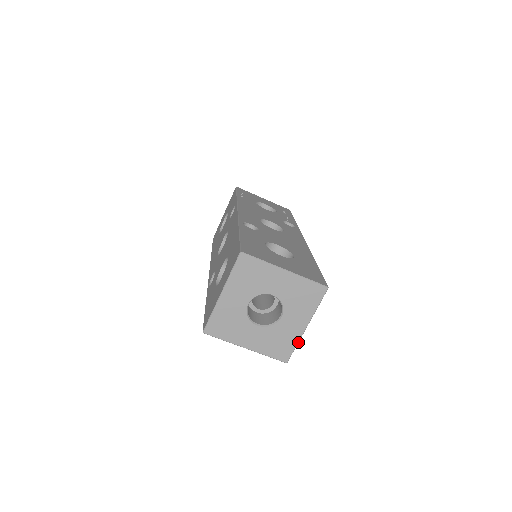
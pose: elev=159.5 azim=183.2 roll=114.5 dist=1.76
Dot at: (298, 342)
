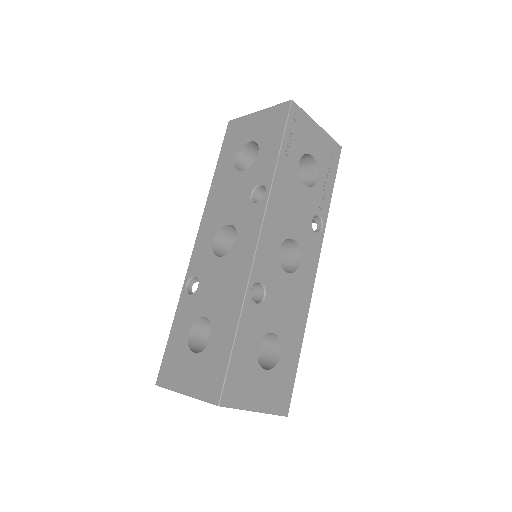
Dot at: occluded
